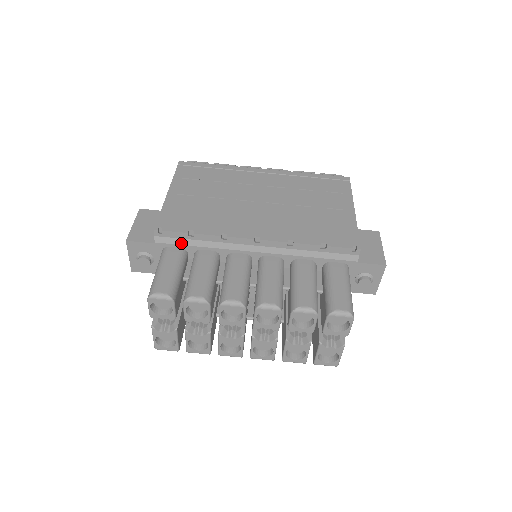
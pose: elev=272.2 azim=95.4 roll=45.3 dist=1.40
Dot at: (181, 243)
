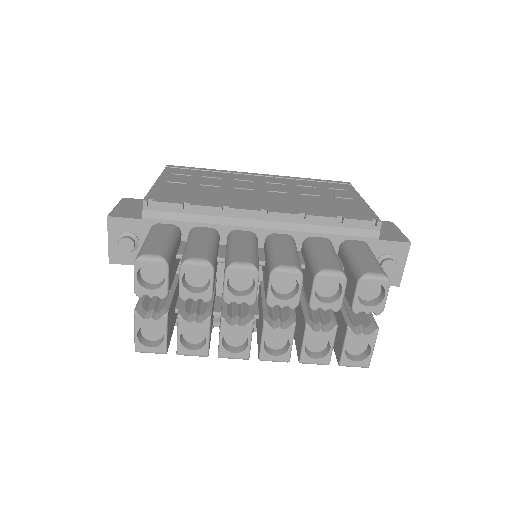
Dot at: (174, 218)
